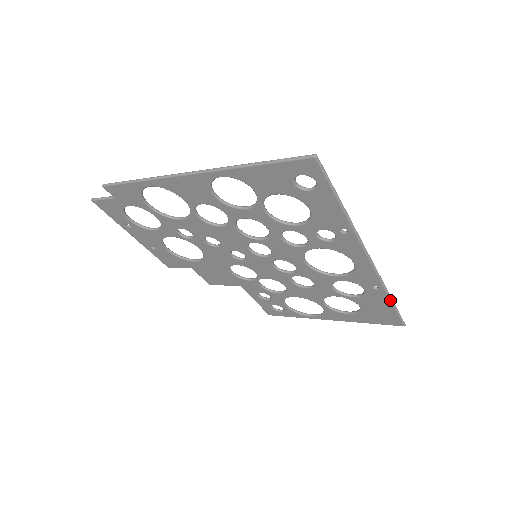
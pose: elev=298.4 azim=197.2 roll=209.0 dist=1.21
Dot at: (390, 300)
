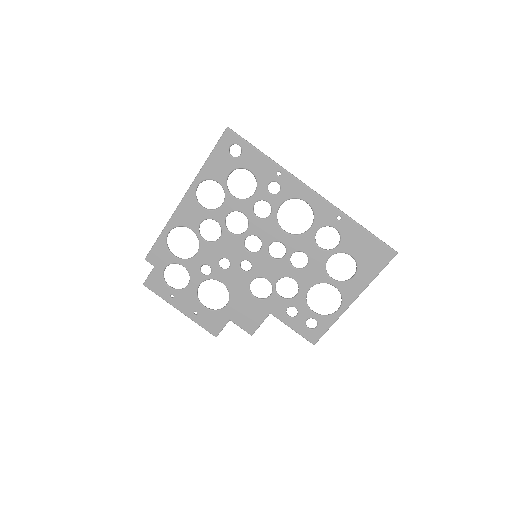
Dot at: (358, 225)
